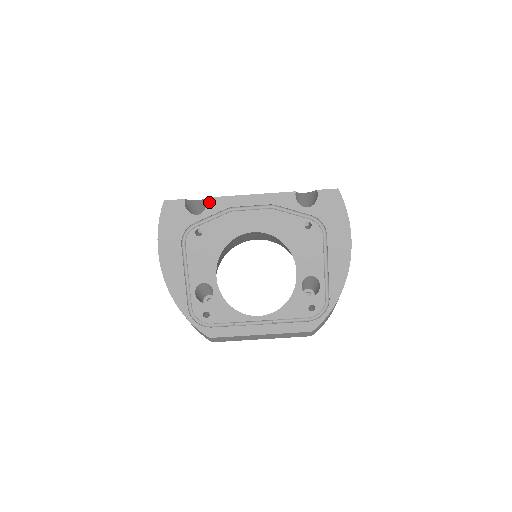
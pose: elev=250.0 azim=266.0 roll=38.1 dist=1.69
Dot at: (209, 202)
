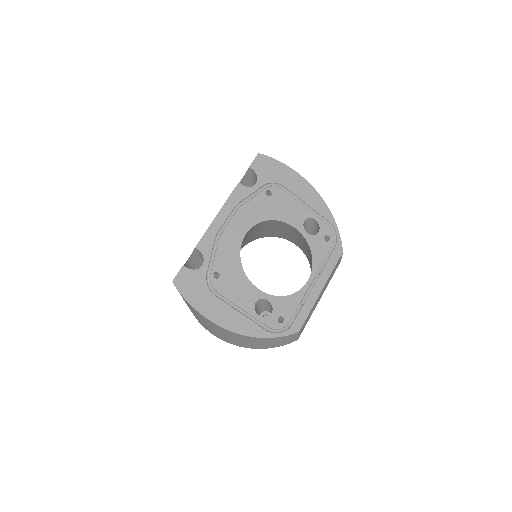
Dot at: (200, 248)
